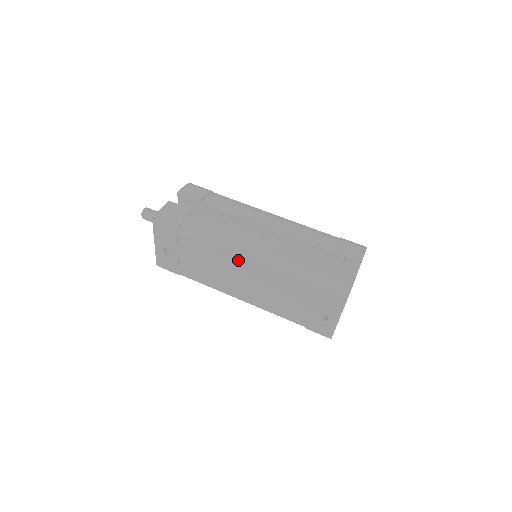
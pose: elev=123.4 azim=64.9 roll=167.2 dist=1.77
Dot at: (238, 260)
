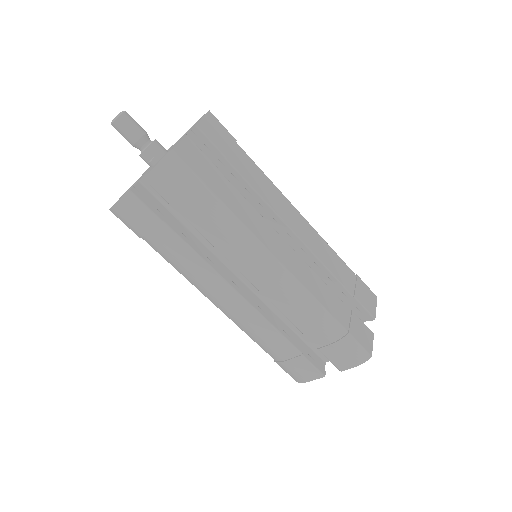
Dot at: occluded
